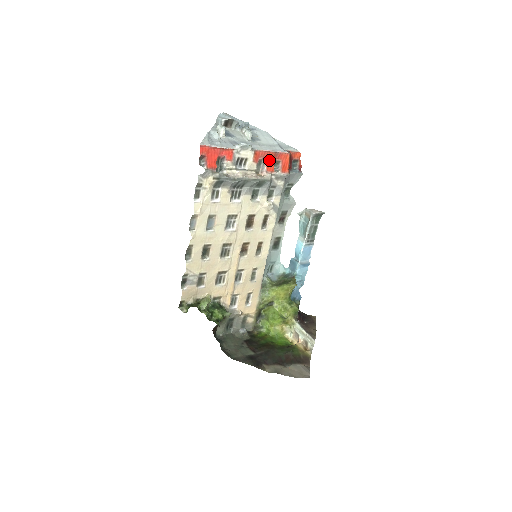
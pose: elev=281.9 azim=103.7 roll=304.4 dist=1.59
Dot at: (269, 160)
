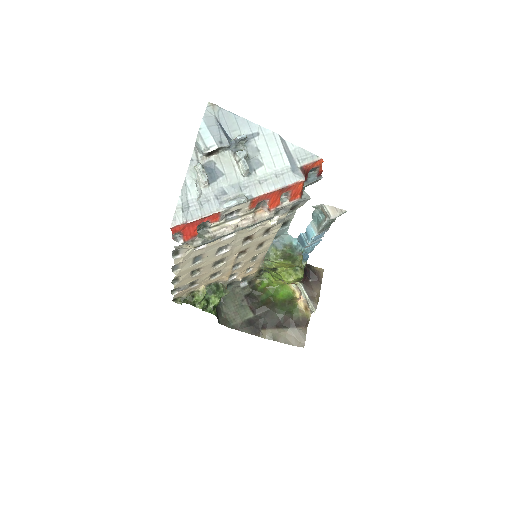
Dot at: (273, 198)
